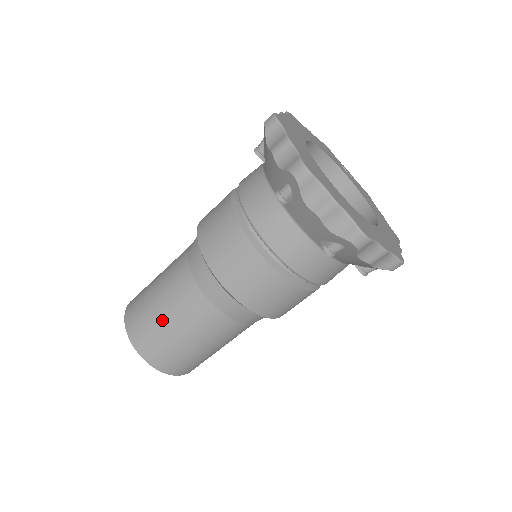
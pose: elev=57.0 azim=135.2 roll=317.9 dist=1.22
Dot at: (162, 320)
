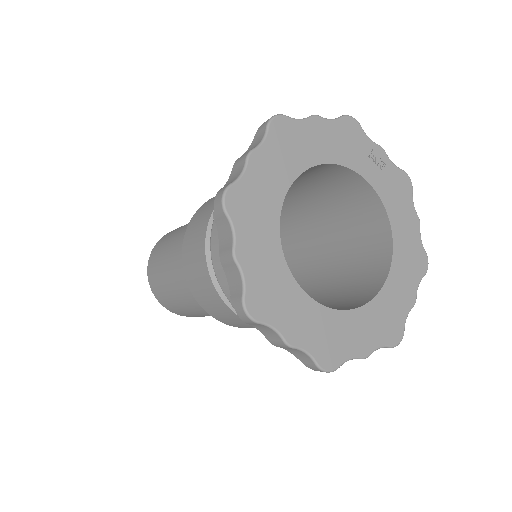
Dot at: (173, 298)
